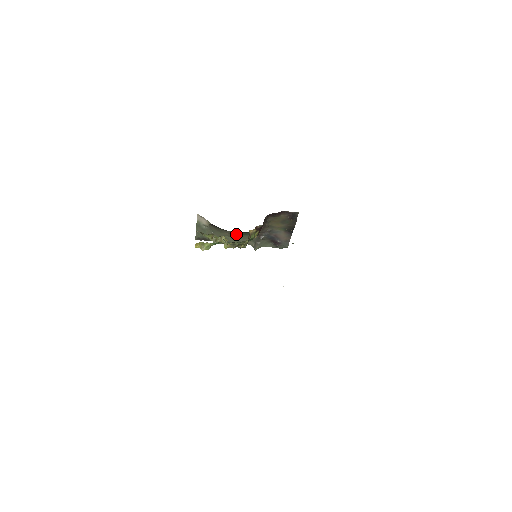
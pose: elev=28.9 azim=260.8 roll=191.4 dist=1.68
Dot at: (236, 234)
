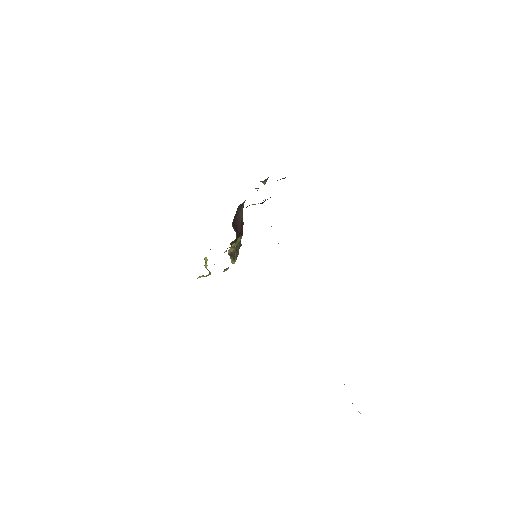
Dot at: occluded
